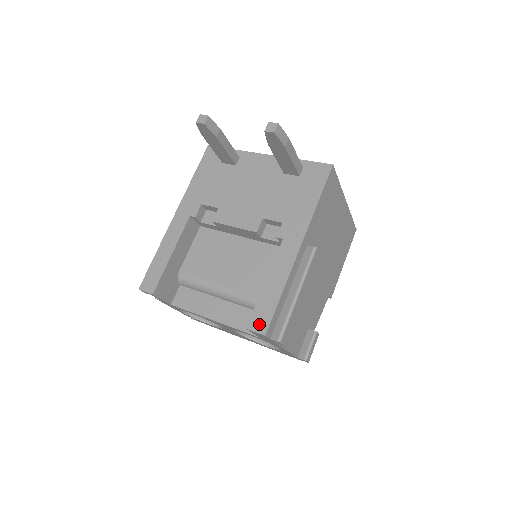
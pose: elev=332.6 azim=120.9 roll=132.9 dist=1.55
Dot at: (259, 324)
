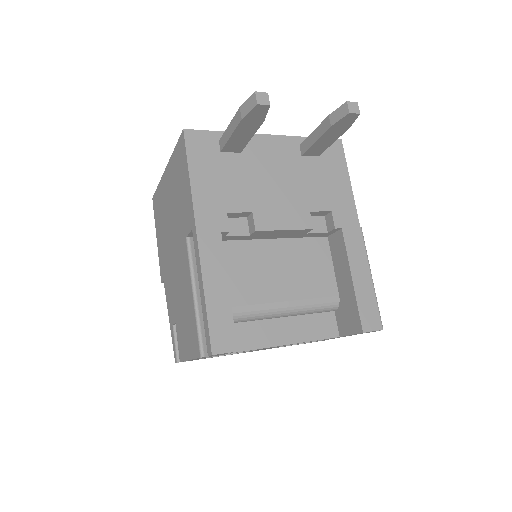
Dot at: (371, 322)
